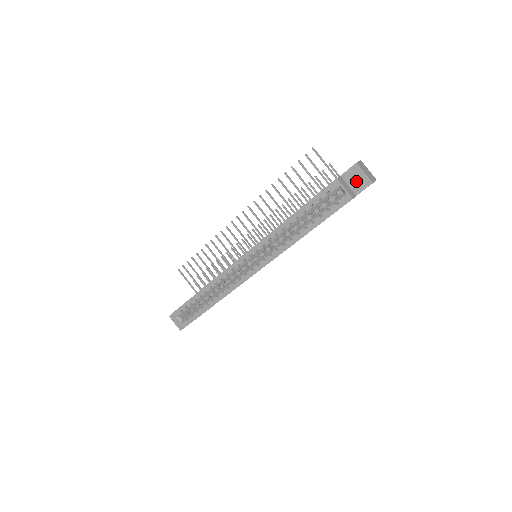
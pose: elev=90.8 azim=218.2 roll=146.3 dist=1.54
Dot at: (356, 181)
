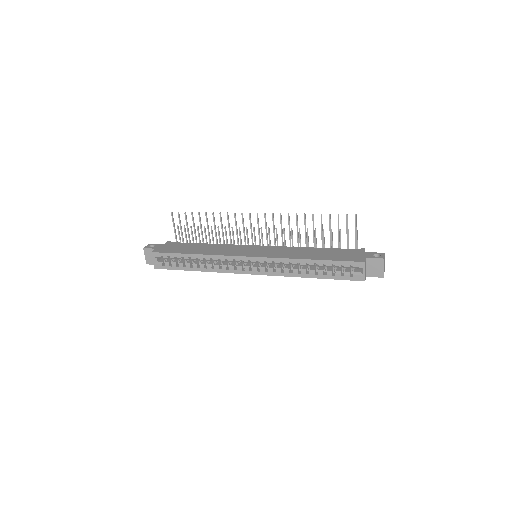
Dot at: (374, 268)
